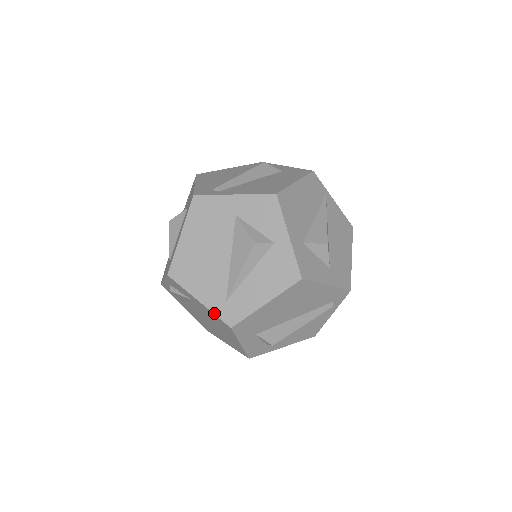
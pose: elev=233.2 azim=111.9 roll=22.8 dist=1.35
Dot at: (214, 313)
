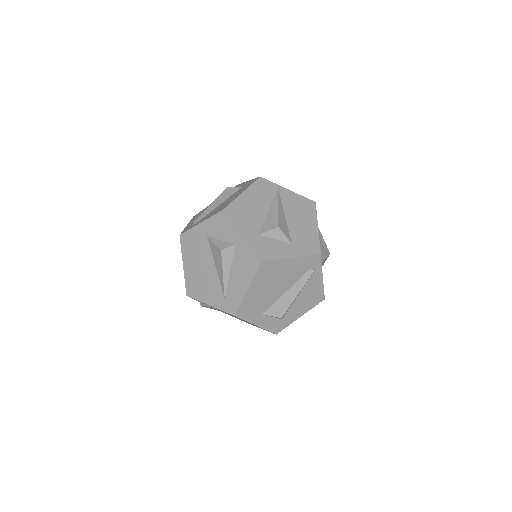
Dot at: (221, 310)
